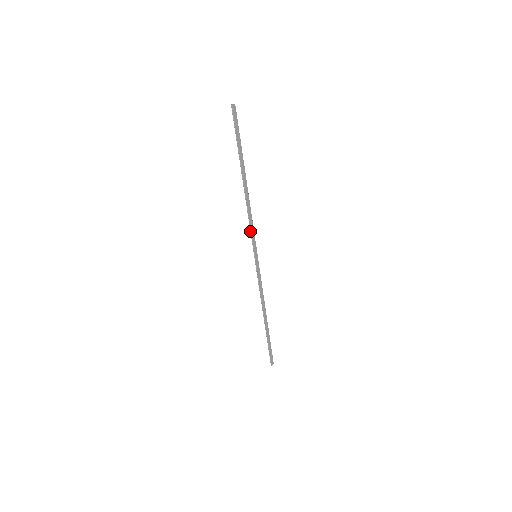
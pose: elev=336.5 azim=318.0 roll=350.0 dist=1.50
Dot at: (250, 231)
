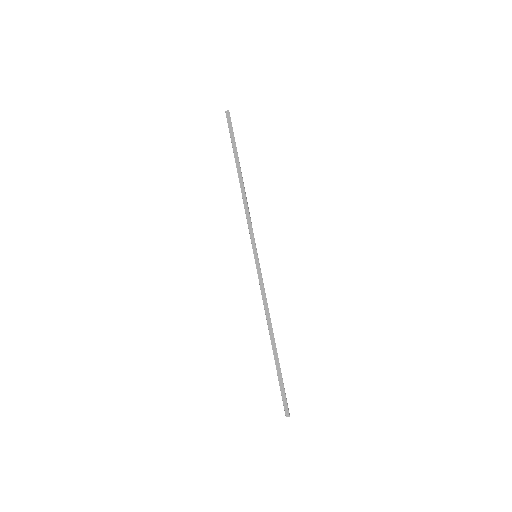
Dot at: (248, 227)
